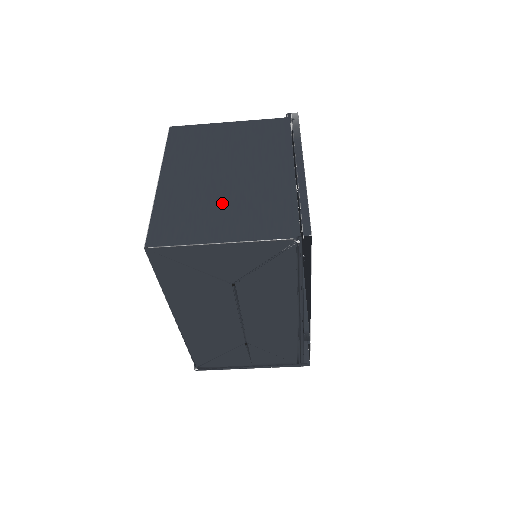
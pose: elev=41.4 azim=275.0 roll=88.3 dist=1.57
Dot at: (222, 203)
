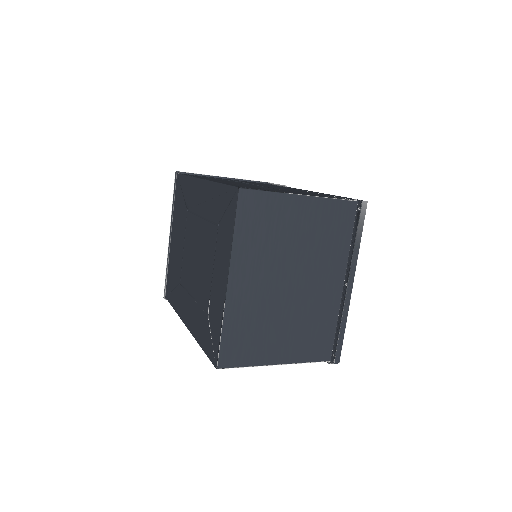
Dot at: (282, 321)
